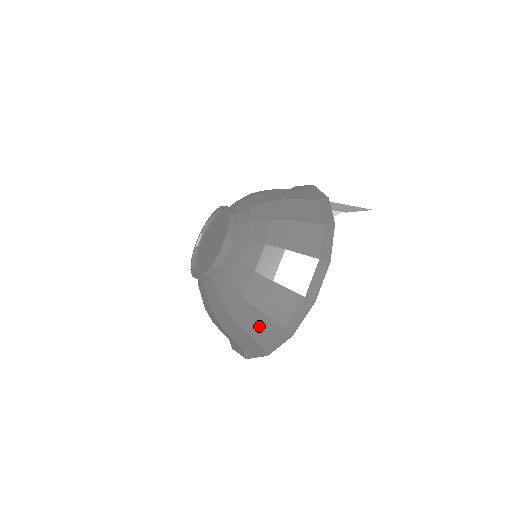
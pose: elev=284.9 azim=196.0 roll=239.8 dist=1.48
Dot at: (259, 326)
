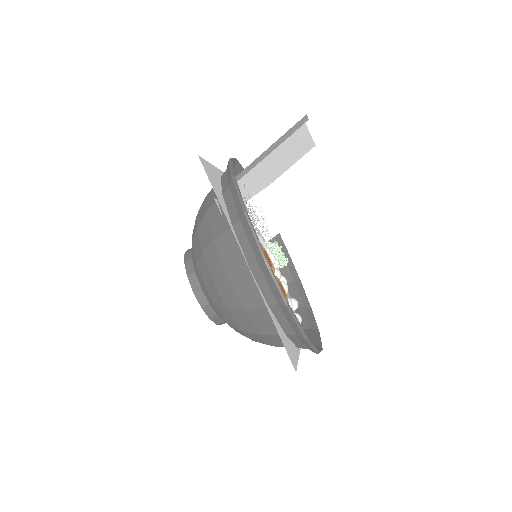
Dot at: occluded
